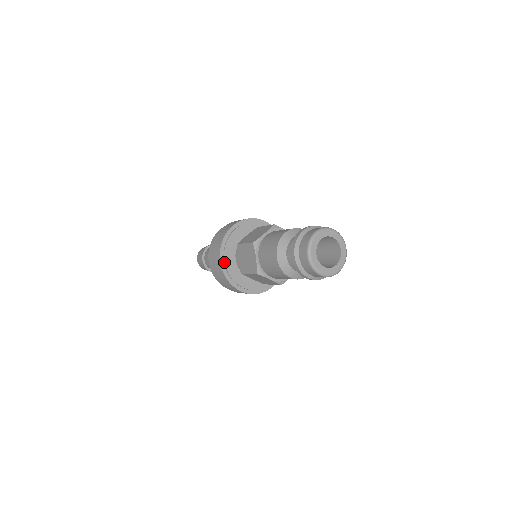
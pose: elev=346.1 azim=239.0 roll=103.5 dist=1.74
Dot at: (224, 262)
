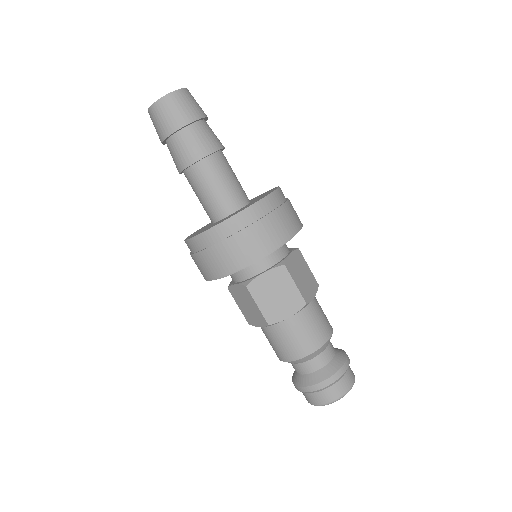
Dot at: occluded
